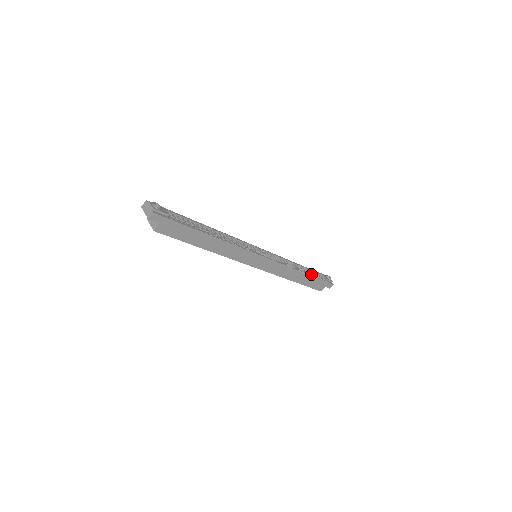
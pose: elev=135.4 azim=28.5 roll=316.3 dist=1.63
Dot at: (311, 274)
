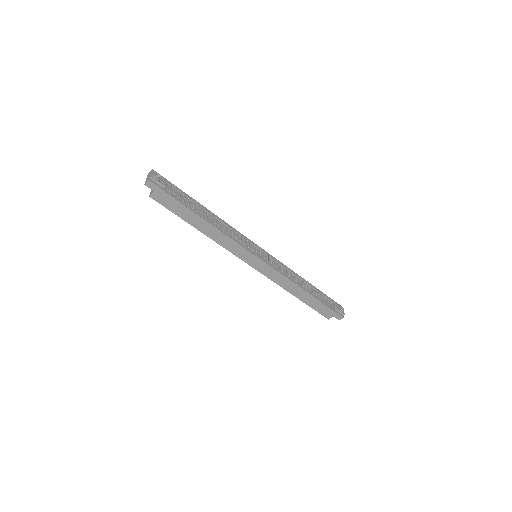
Dot at: (316, 296)
